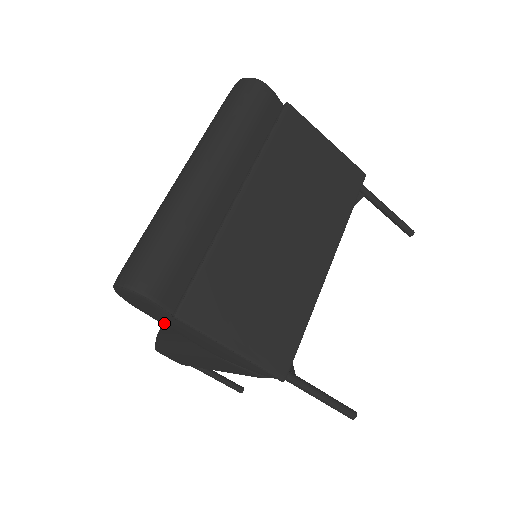
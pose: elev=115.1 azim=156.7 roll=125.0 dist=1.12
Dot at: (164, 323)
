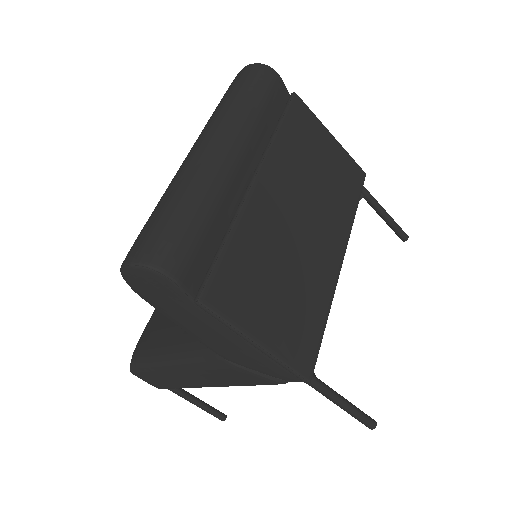
Dot at: (175, 316)
